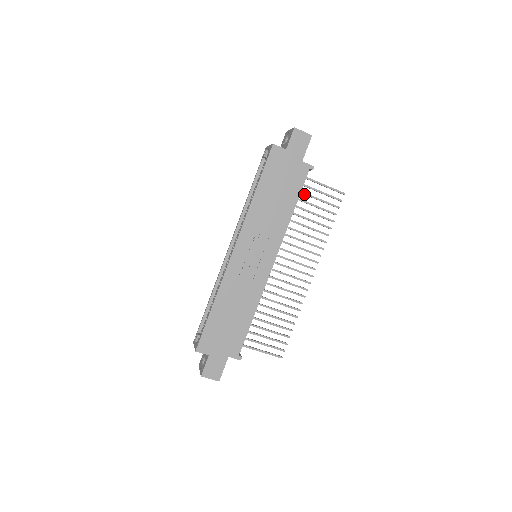
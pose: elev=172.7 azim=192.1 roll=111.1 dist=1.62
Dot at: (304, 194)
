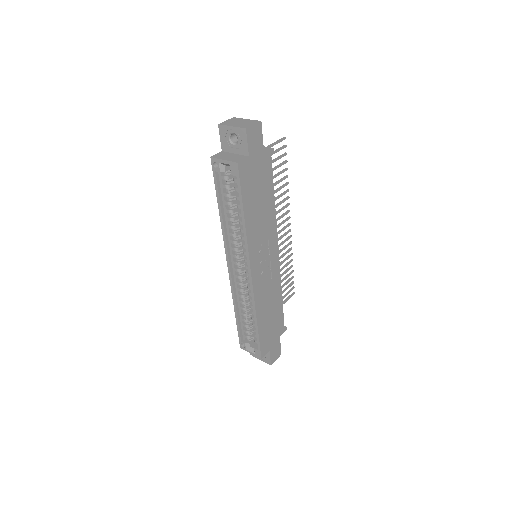
Dot at: occluded
